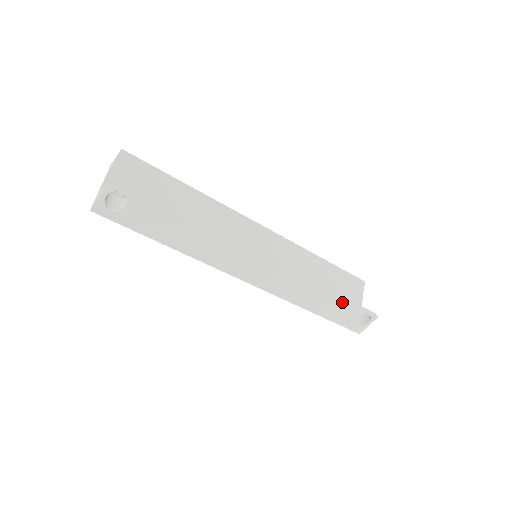
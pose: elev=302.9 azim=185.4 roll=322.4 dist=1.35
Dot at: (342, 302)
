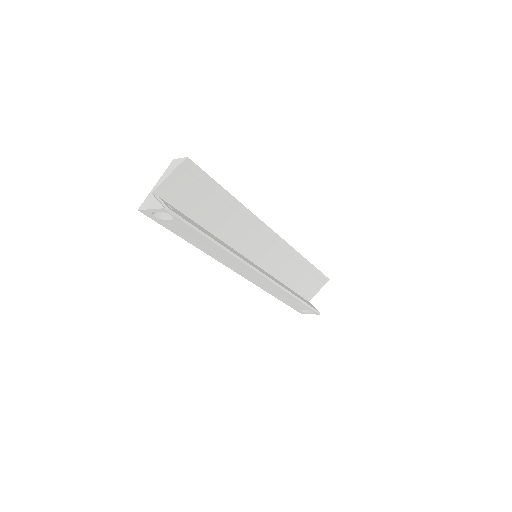
Dot at: (300, 303)
